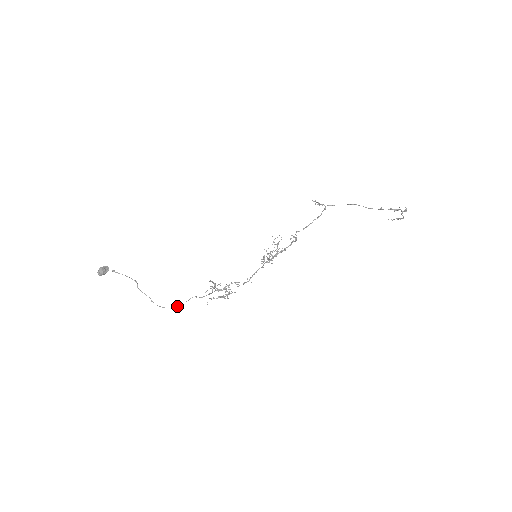
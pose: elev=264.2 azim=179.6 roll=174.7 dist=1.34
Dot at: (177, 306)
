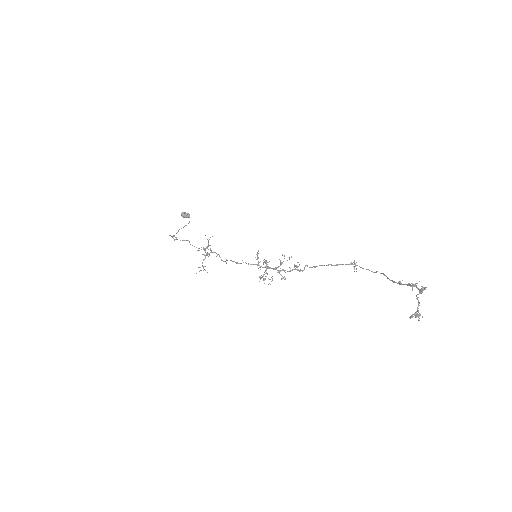
Dot at: (175, 239)
